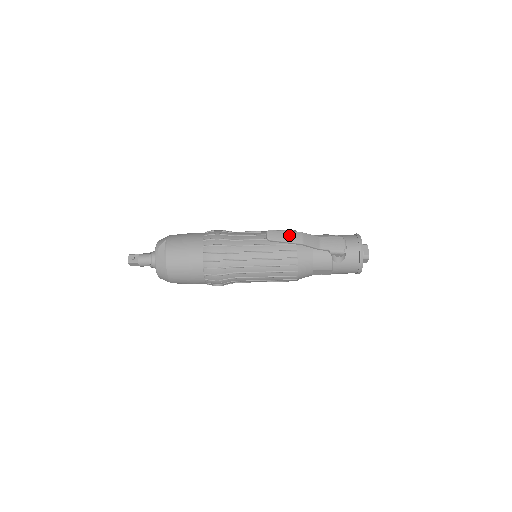
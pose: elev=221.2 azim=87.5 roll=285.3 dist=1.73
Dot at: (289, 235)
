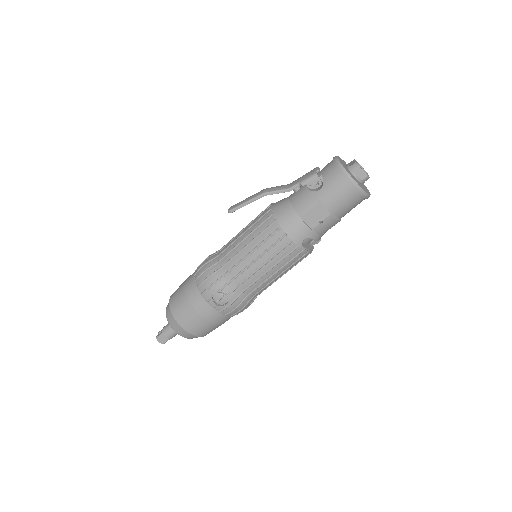
Dot at: (250, 197)
